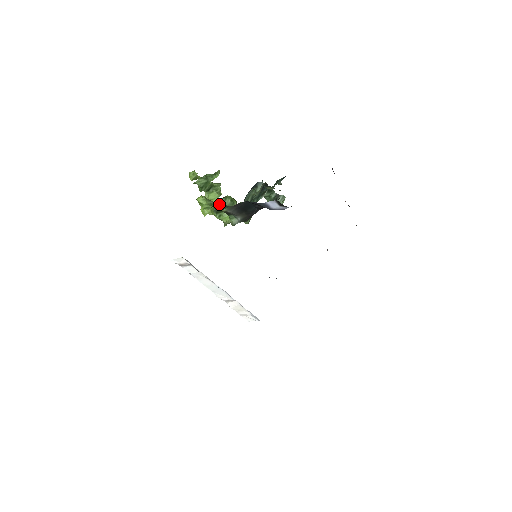
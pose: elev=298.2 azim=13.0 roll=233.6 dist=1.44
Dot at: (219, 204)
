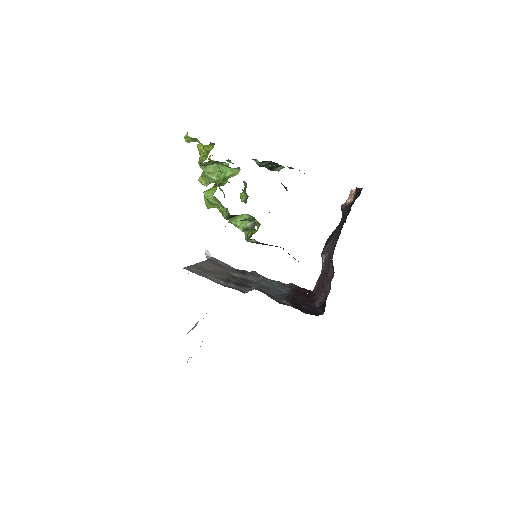
Dot at: occluded
